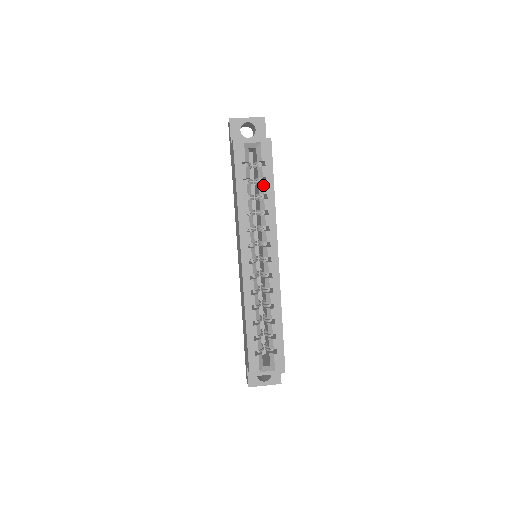
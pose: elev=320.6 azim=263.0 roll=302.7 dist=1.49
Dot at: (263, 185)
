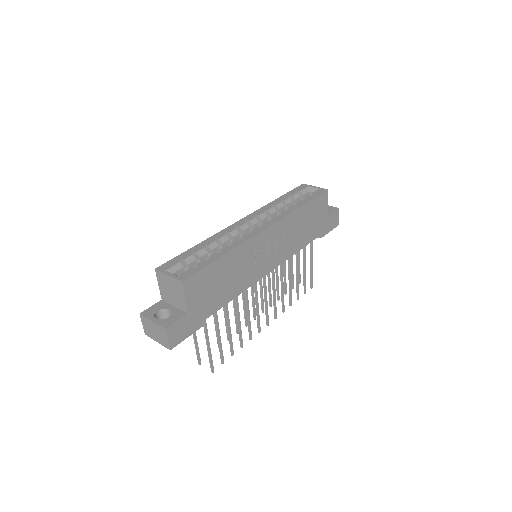
Dot at: (300, 201)
